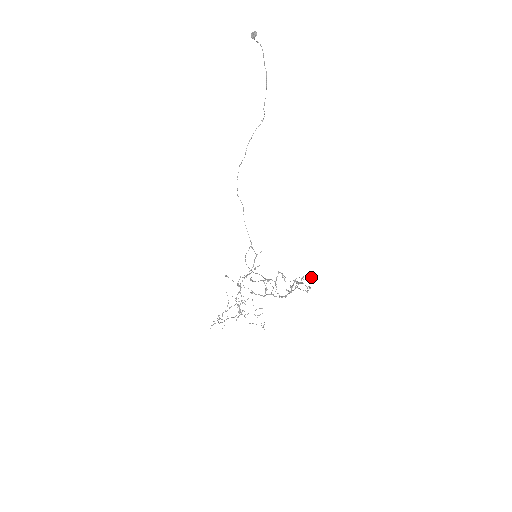
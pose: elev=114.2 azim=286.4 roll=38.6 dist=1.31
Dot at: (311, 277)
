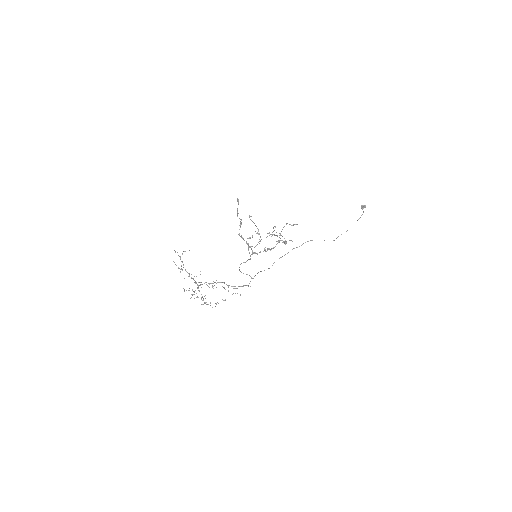
Dot at: occluded
